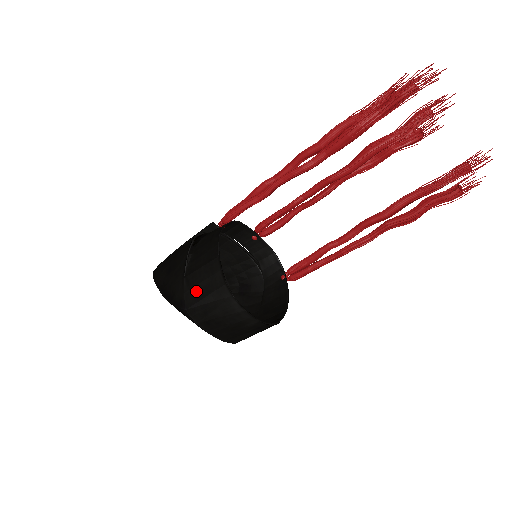
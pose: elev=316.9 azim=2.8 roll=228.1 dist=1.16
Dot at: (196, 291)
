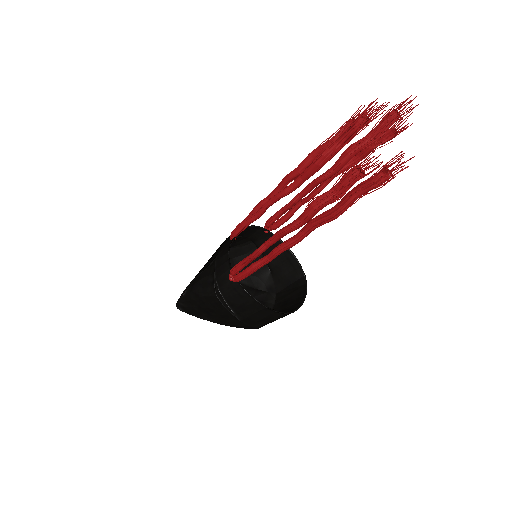
Dot at: (260, 323)
